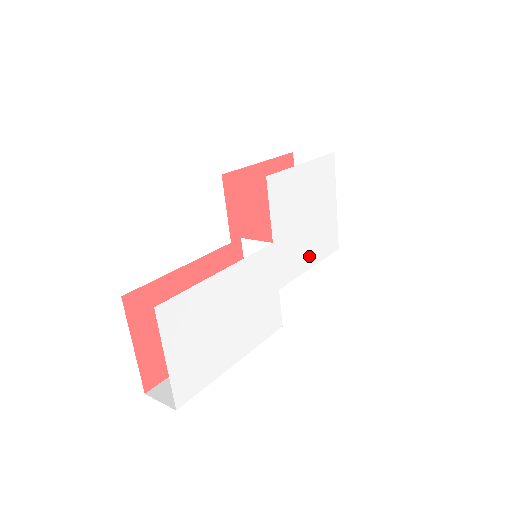
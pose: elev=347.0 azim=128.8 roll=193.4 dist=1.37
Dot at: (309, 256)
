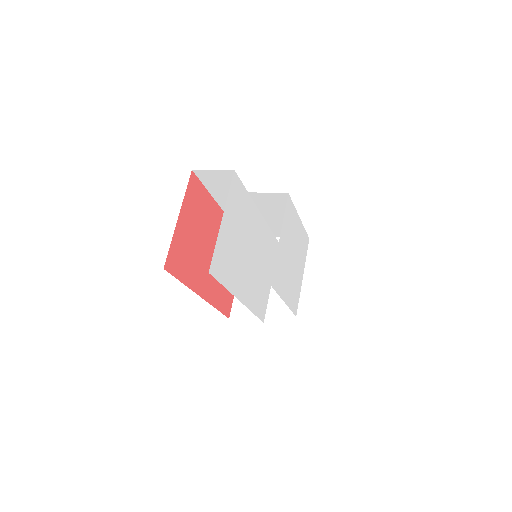
Dot at: (286, 291)
